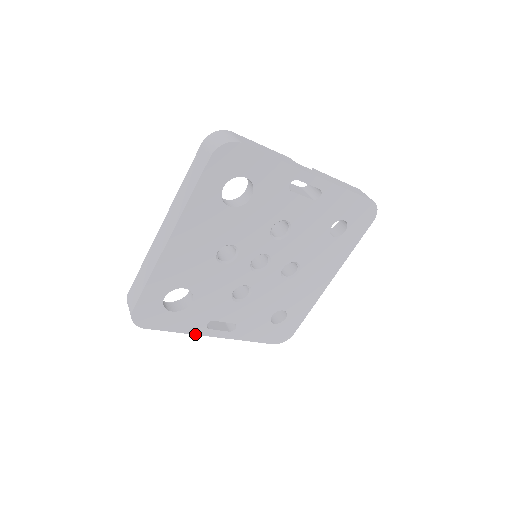
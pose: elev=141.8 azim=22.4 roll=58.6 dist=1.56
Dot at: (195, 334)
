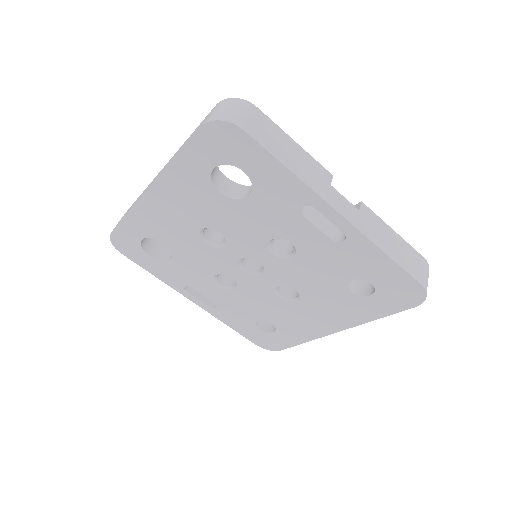
Dot at: (172, 287)
